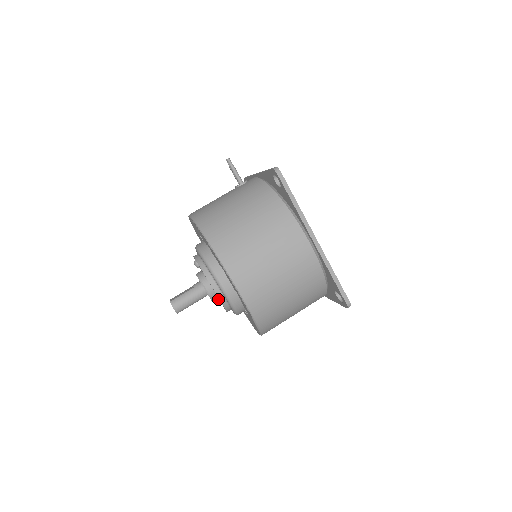
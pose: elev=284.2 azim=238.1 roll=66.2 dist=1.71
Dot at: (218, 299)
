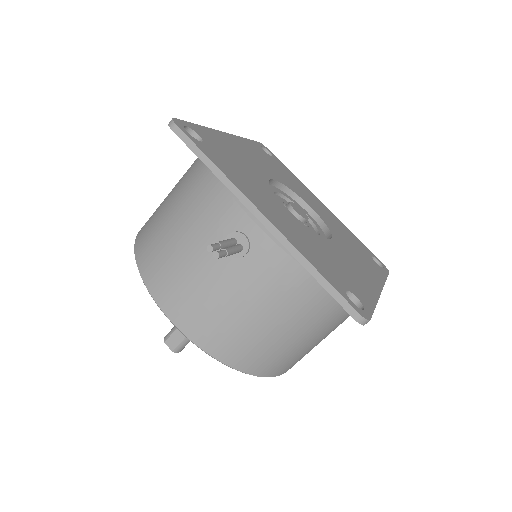
Dot at: occluded
